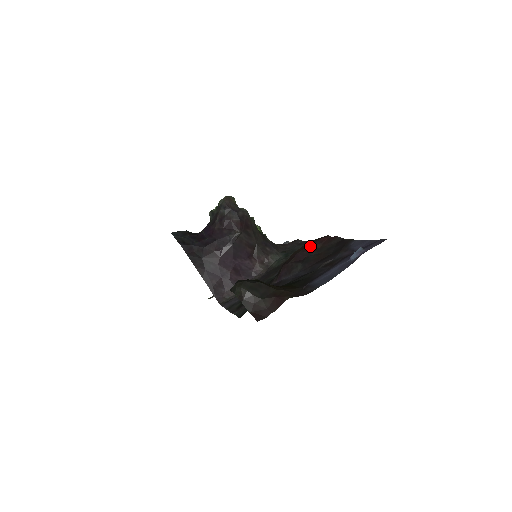
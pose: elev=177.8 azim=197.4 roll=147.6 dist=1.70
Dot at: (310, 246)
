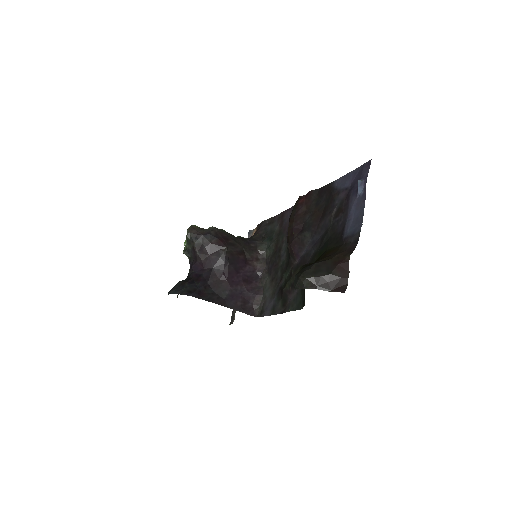
Dot at: (297, 214)
